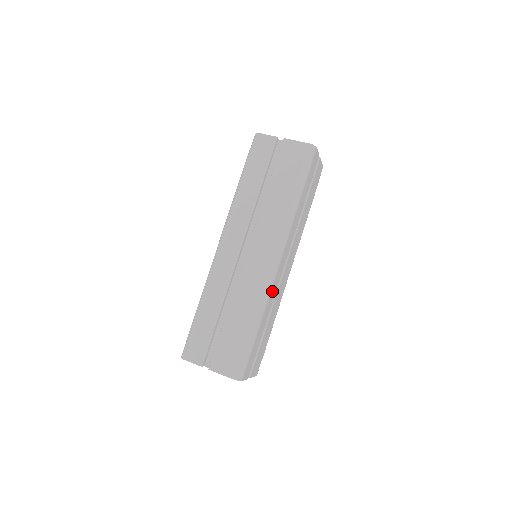
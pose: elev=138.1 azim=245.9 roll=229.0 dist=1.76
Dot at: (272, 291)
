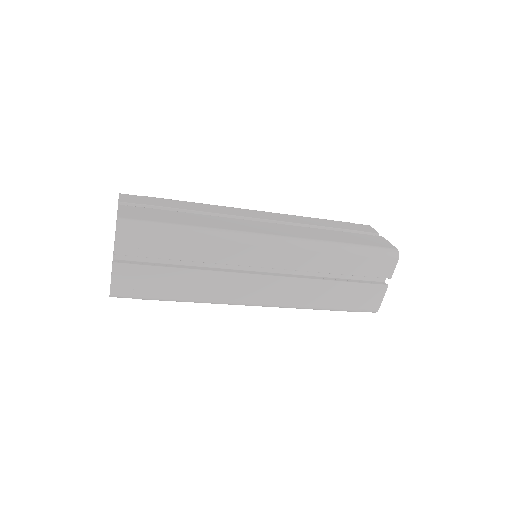
Dot at: (236, 248)
